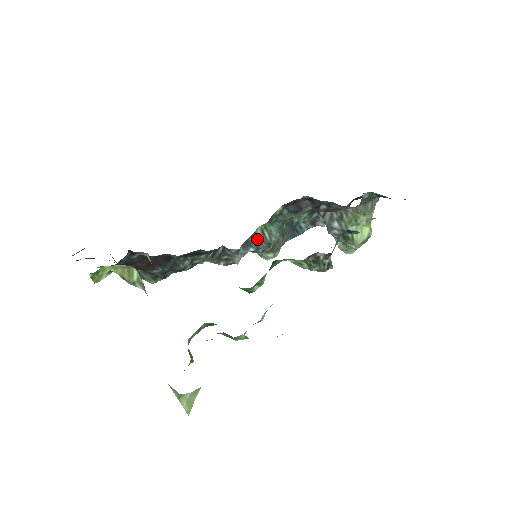
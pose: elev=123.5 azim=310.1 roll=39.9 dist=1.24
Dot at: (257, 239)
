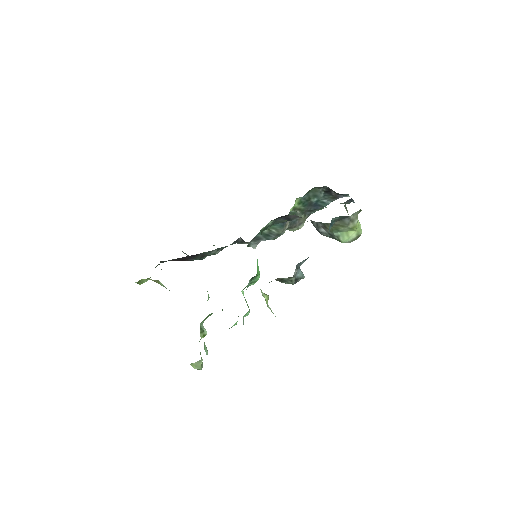
Dot at: (265, 234)
